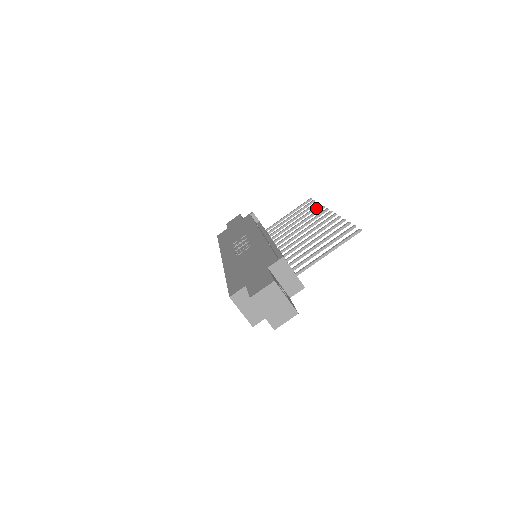
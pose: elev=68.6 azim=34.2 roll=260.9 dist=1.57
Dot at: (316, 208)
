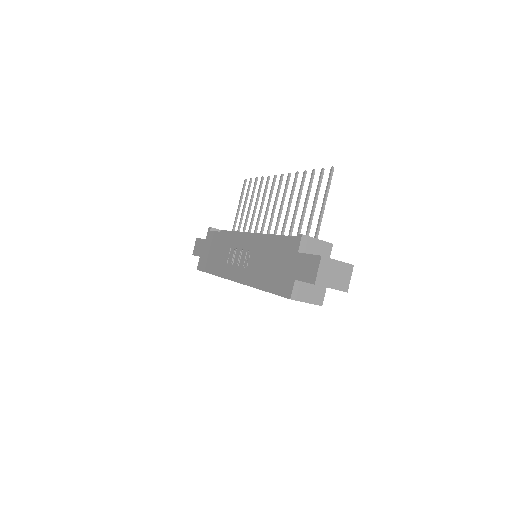
Dot at: (262, 183)
